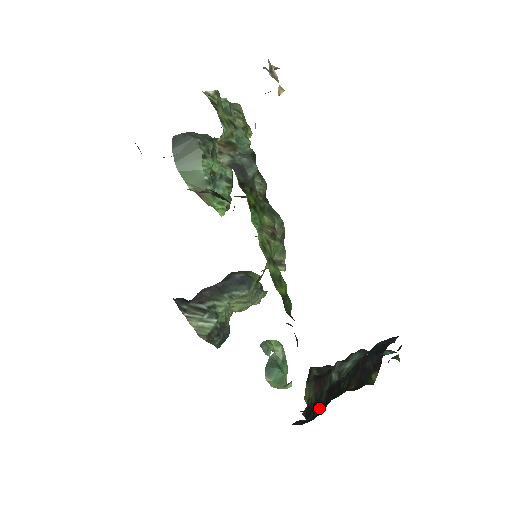
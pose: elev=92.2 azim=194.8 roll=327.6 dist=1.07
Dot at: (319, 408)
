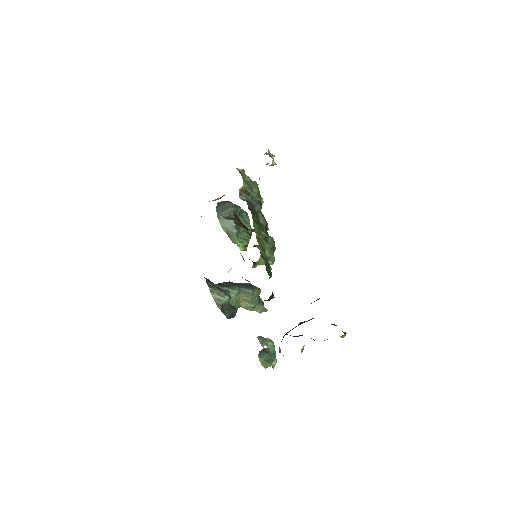
Dot at: occluded
